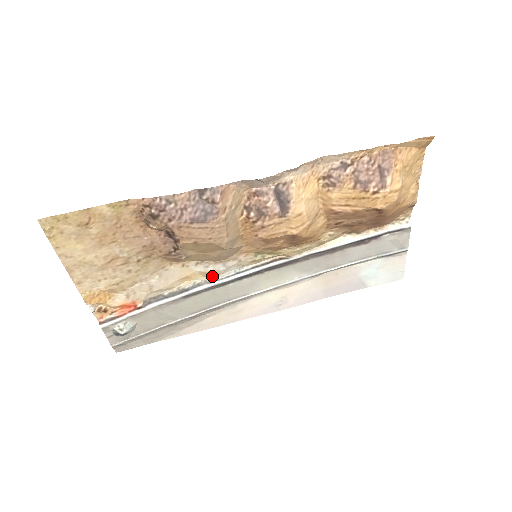
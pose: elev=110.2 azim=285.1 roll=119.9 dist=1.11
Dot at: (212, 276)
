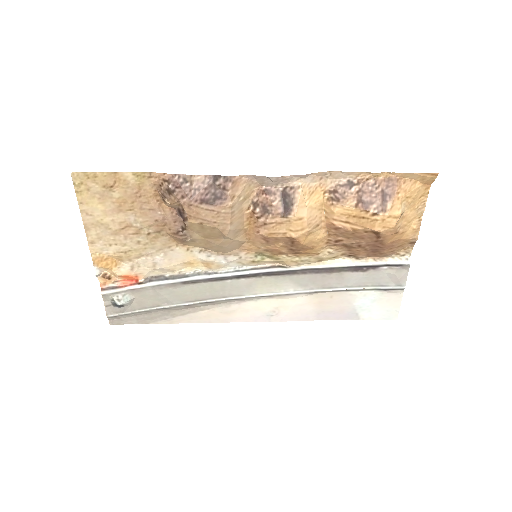
Dot at: (212, 268)
